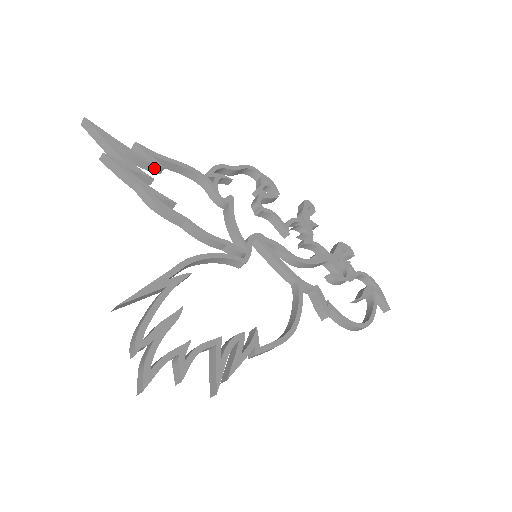
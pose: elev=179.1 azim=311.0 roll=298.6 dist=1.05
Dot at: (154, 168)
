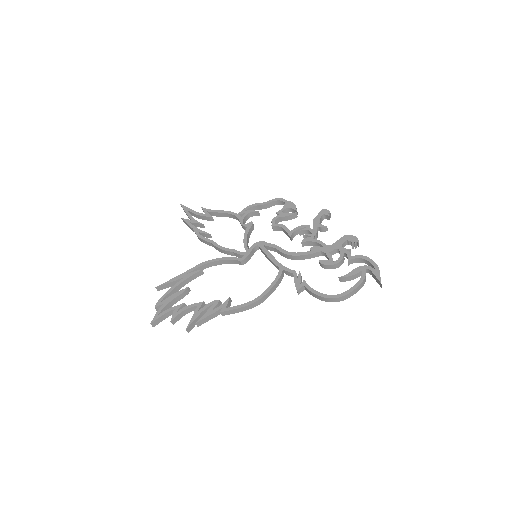
Dot at: (208, 218)
